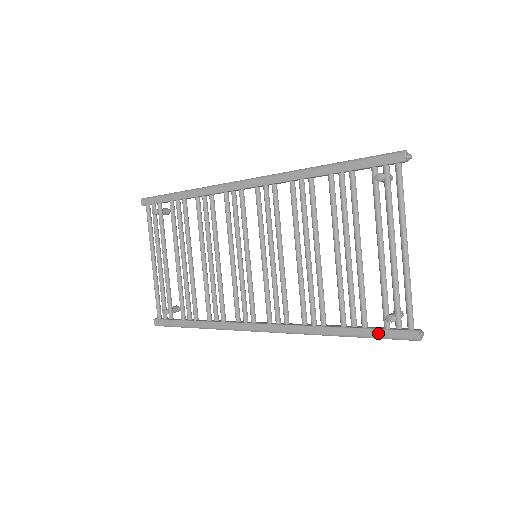
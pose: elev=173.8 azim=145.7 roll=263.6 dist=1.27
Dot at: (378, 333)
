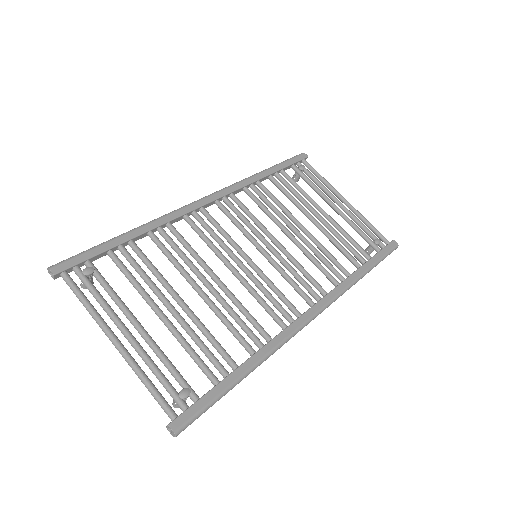
Dot at: (380, 255)
